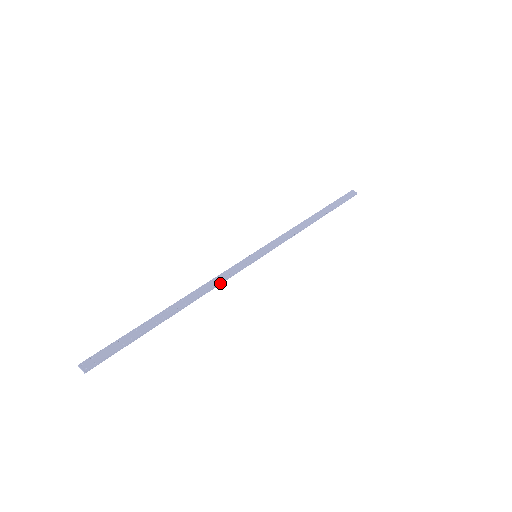
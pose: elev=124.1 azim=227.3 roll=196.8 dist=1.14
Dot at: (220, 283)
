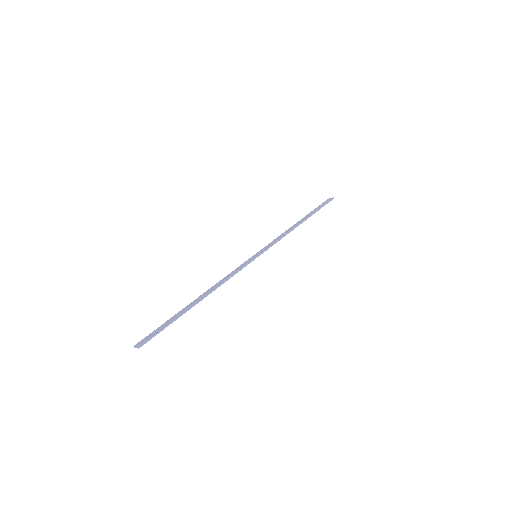
Dot at: (230, 277)
